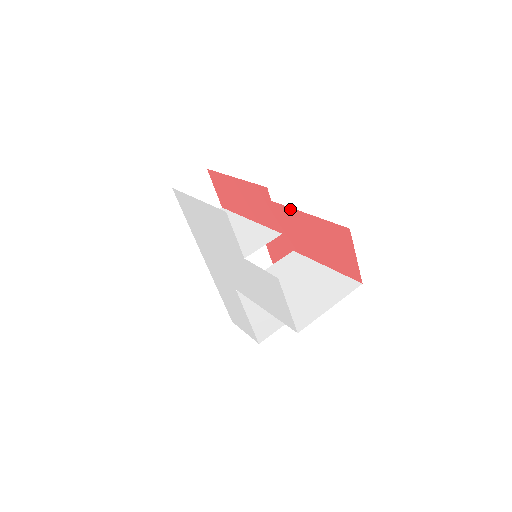
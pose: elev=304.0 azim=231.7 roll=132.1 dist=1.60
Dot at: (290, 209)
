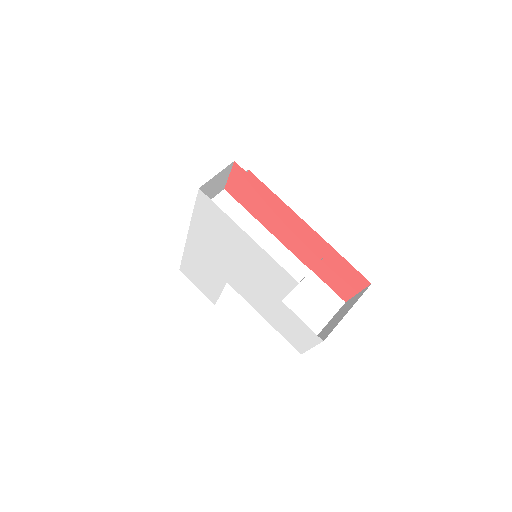
Dot at: (306, 225)
